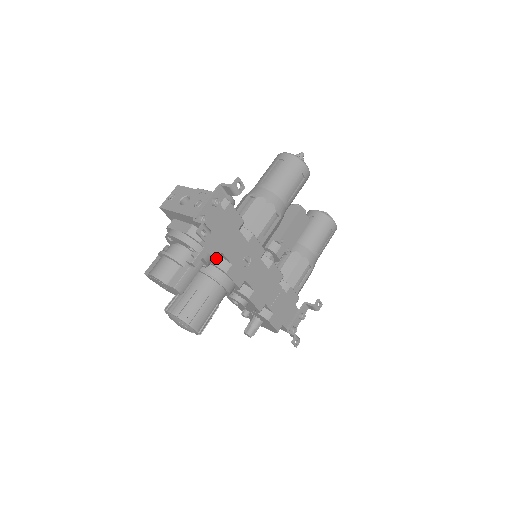
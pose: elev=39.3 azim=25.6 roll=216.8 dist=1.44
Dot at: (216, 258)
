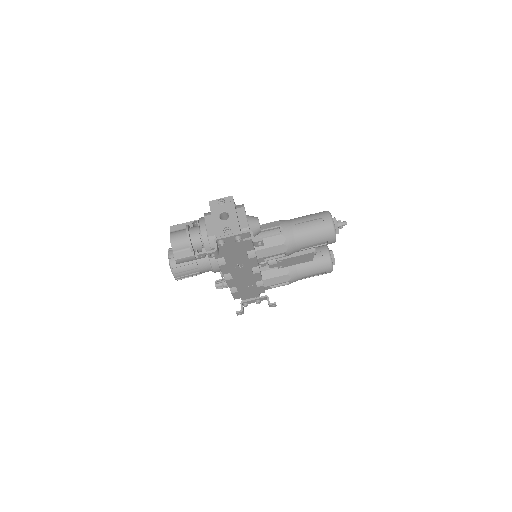
Dot at: (217, 258)
